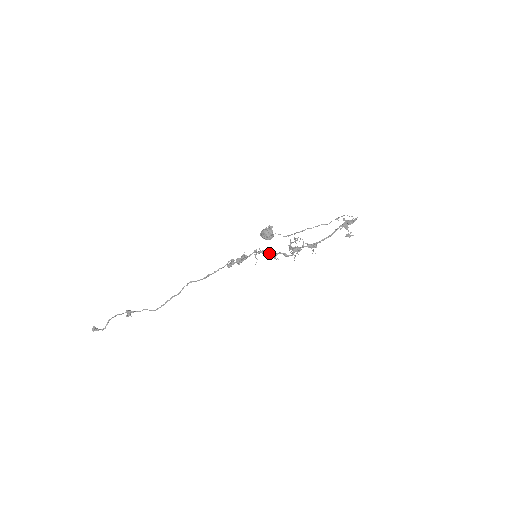
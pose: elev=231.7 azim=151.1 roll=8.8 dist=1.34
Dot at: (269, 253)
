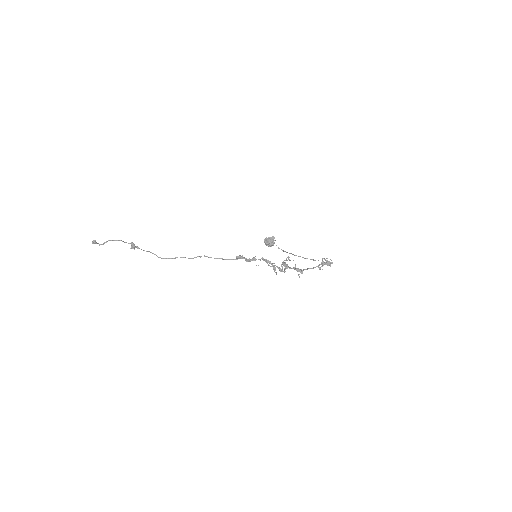
Dot at: (271, 264)
